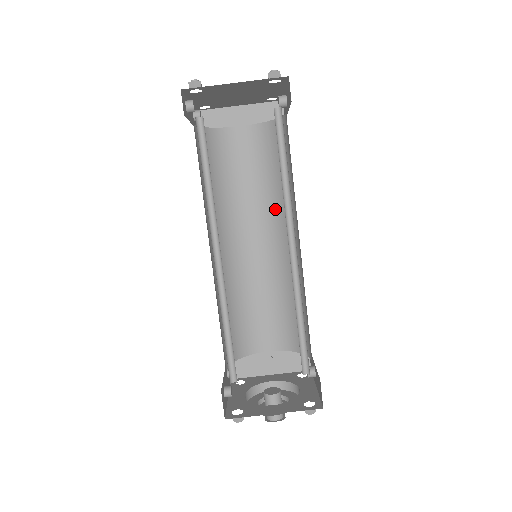
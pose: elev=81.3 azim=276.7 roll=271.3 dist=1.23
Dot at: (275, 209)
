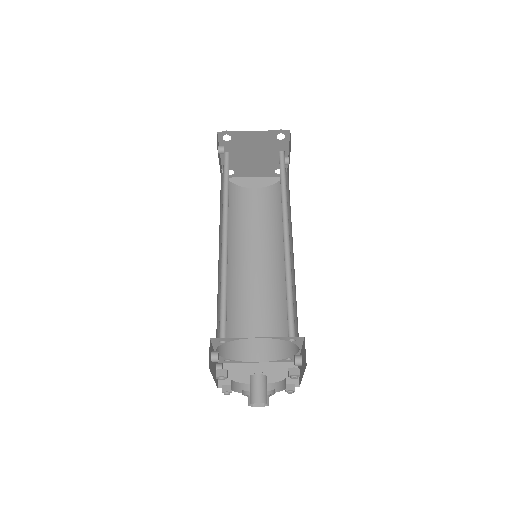
Dot at: (275, 240)
